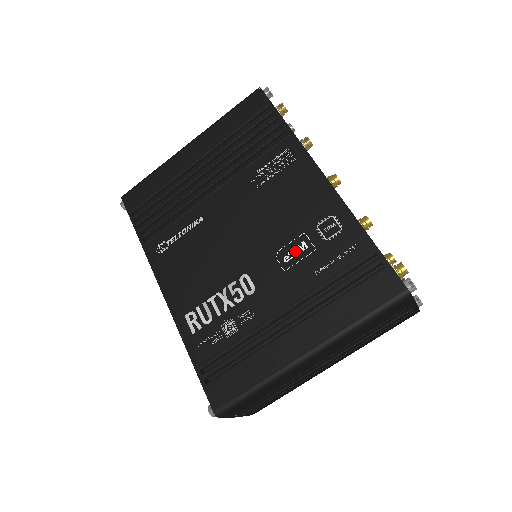
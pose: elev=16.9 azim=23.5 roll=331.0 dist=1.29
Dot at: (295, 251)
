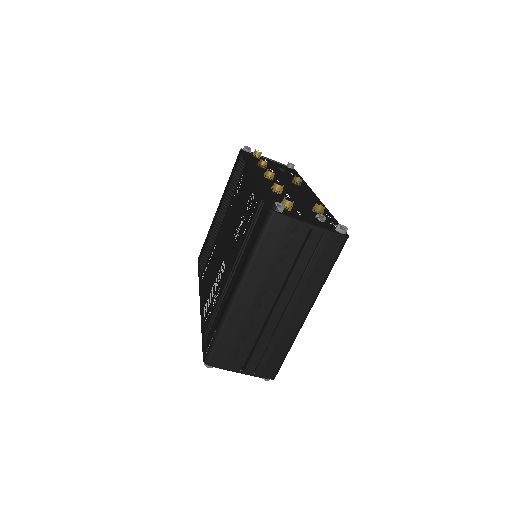
Dot at: (239, 229)
